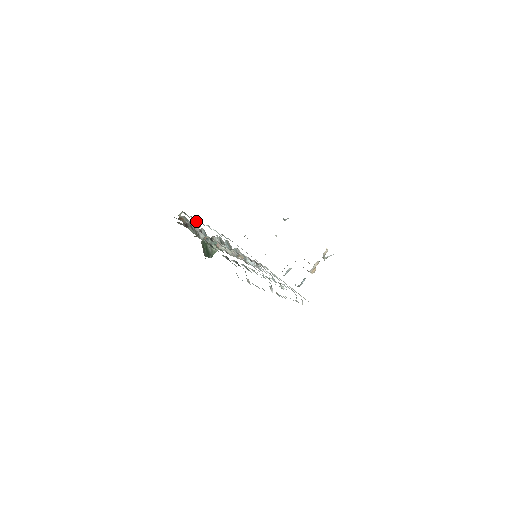
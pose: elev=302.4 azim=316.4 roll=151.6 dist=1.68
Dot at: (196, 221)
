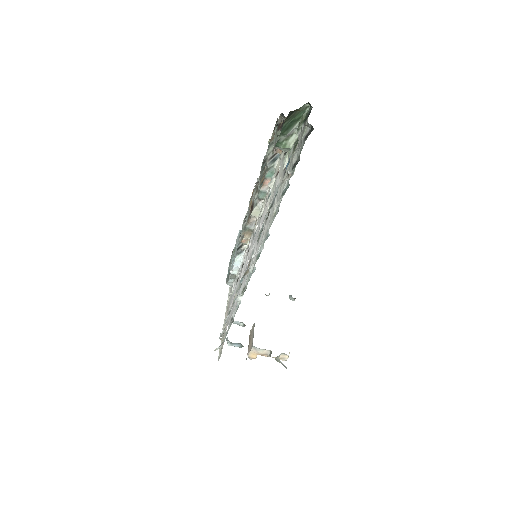
Dot at: occluded
